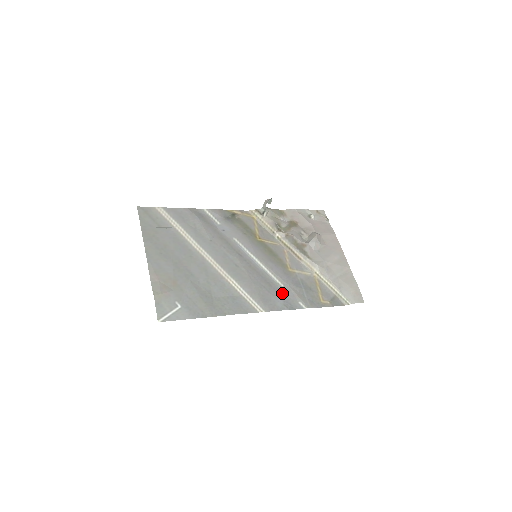
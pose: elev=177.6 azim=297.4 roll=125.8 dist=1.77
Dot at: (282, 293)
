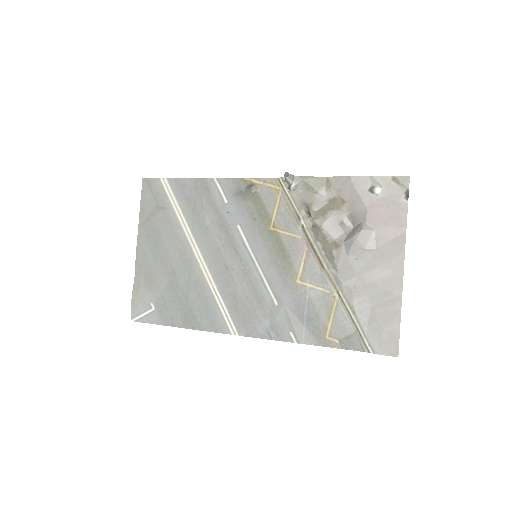
Dot at: (271, 315)
